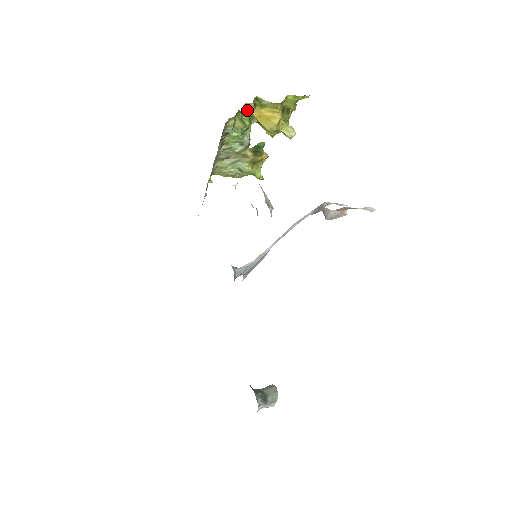
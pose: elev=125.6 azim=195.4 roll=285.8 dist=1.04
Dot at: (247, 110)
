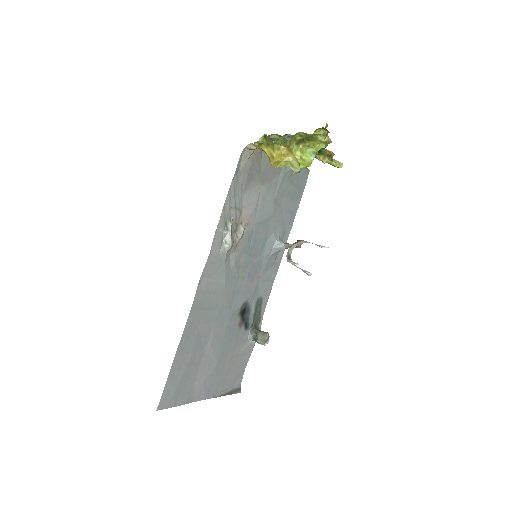
Dot at: (255, 147)
